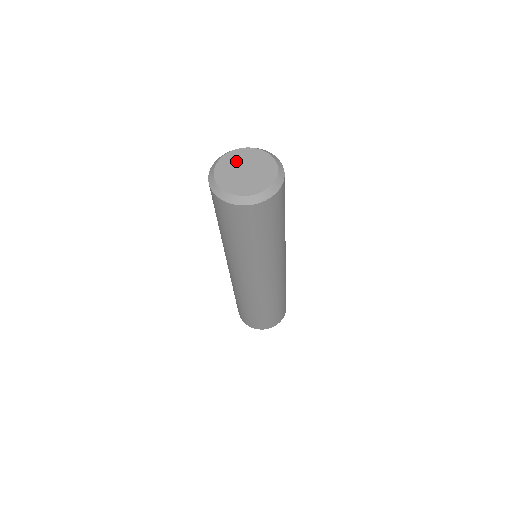
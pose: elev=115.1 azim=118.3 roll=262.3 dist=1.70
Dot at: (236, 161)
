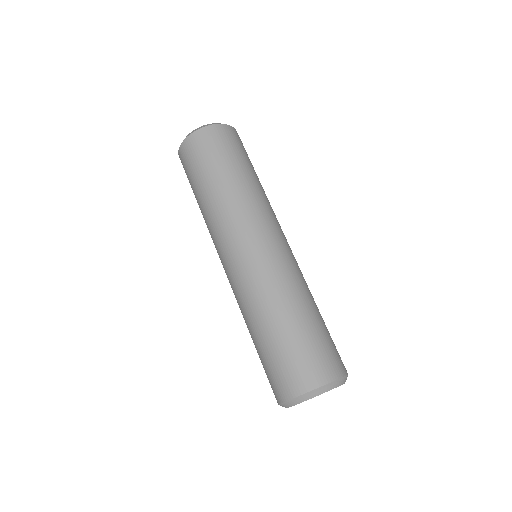
Dot at: occluded
